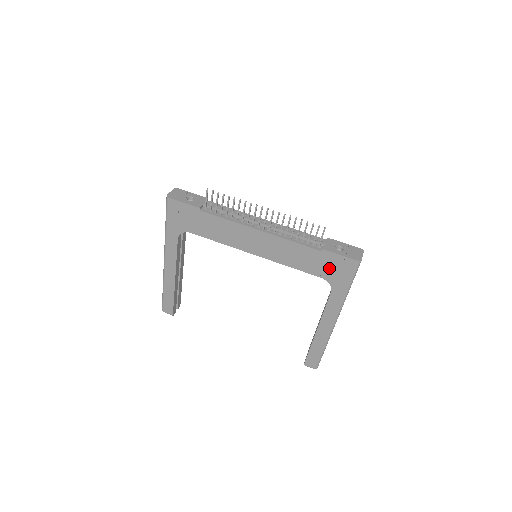
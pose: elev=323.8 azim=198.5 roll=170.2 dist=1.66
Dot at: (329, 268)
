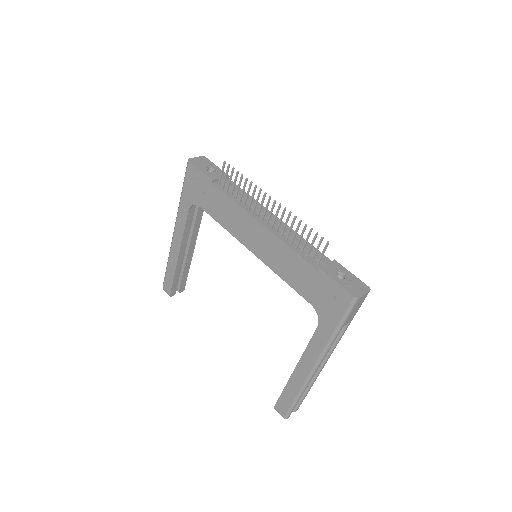
Dot at: (321, 295)
